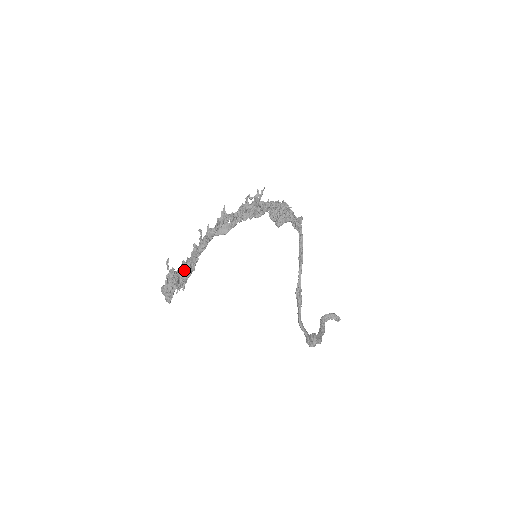
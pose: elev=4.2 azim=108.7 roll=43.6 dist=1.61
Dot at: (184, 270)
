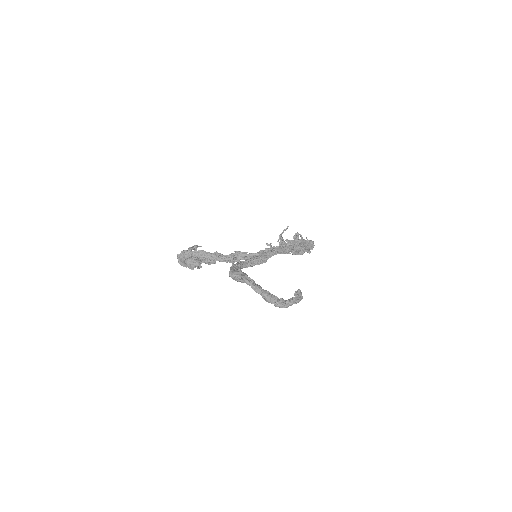
Dot at: occluded
